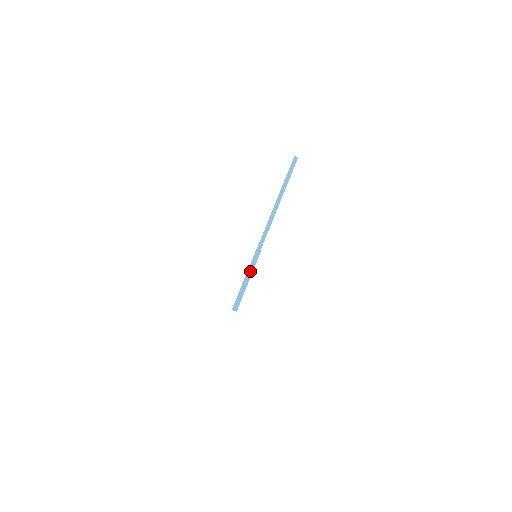
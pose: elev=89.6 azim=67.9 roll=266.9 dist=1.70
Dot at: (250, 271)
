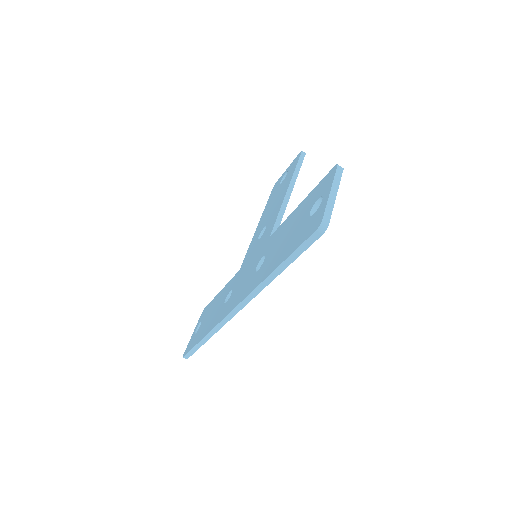
Dot at: (336, 184)
